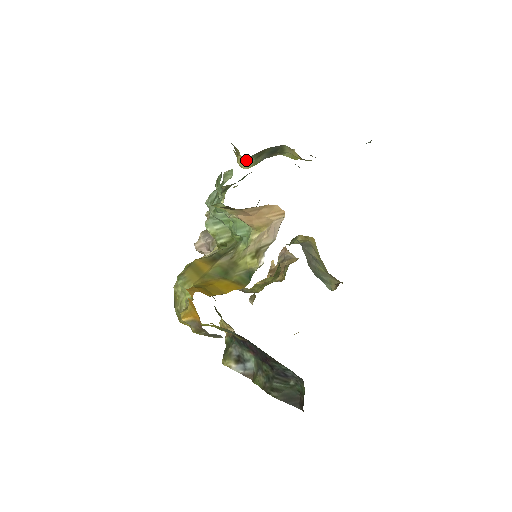
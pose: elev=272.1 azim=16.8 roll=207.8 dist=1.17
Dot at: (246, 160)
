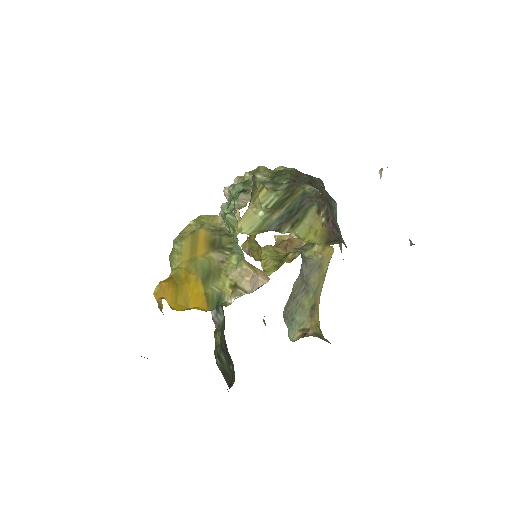
Dot at: (254, 217)
